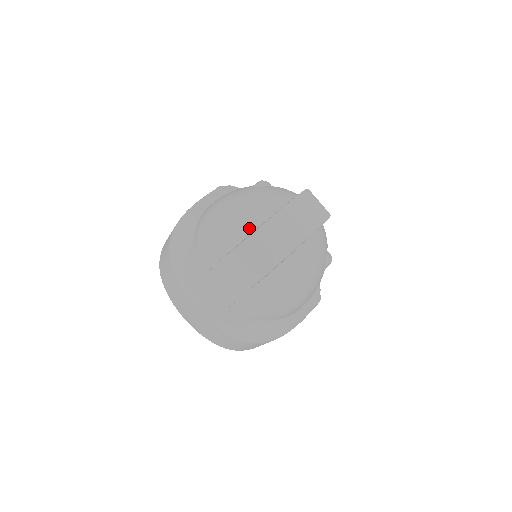
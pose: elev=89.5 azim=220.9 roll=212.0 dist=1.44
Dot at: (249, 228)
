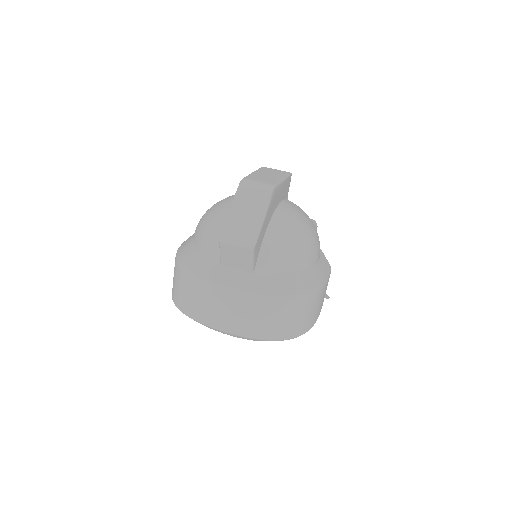
Dot at: occluded
